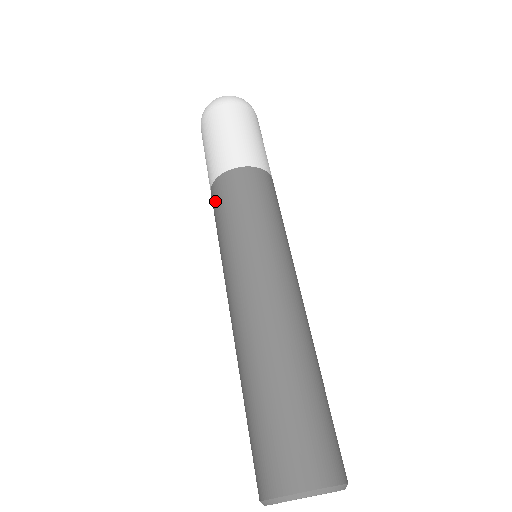
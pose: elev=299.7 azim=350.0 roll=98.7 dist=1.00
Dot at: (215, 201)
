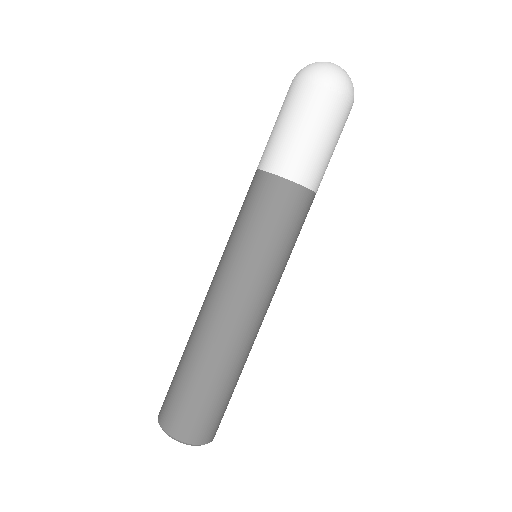
Dot at: (262, 194)
